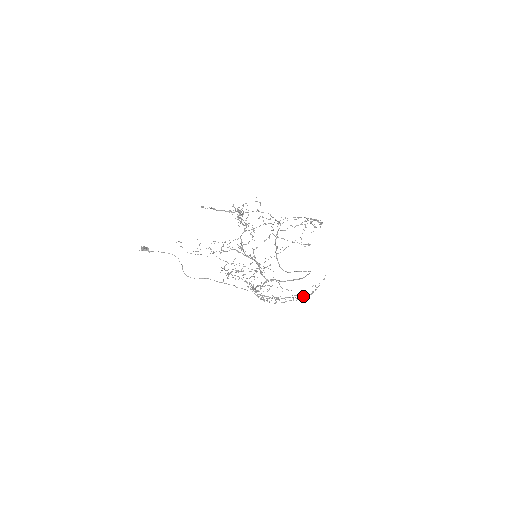
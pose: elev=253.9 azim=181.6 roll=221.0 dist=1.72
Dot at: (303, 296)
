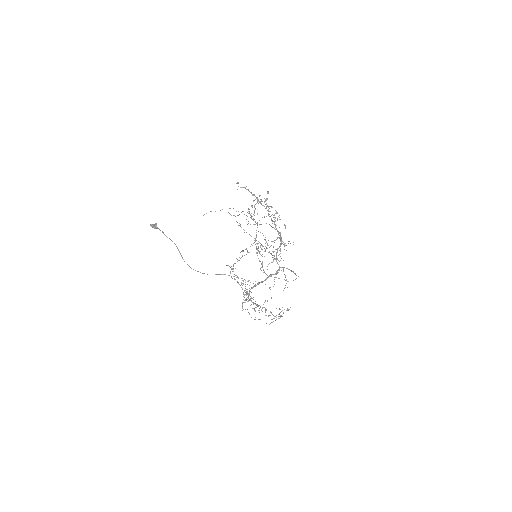
Dot at: occluded
